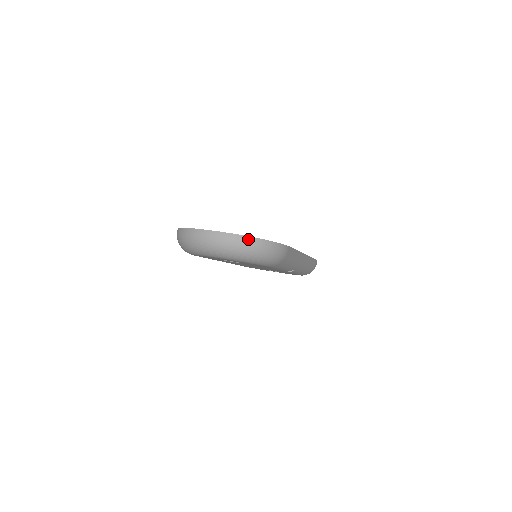
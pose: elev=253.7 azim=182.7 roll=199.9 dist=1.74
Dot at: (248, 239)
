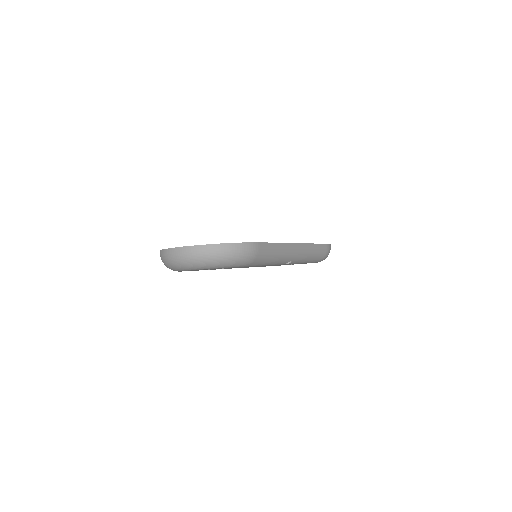
Dot at: (208, 247)
